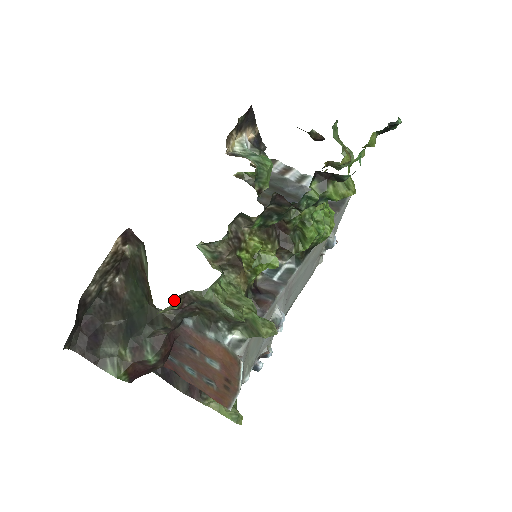
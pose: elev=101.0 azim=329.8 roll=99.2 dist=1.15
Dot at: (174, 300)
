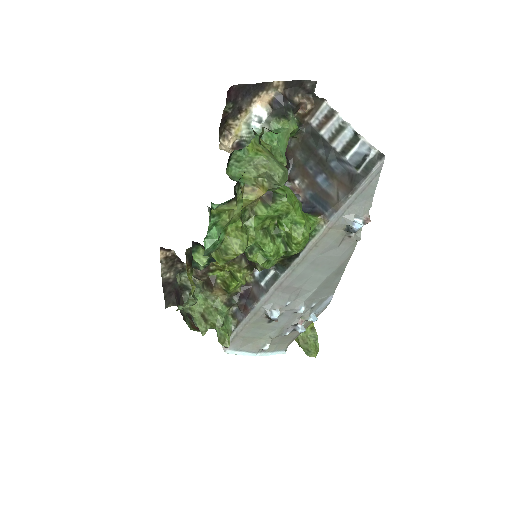
Dot at: (178, 307)
